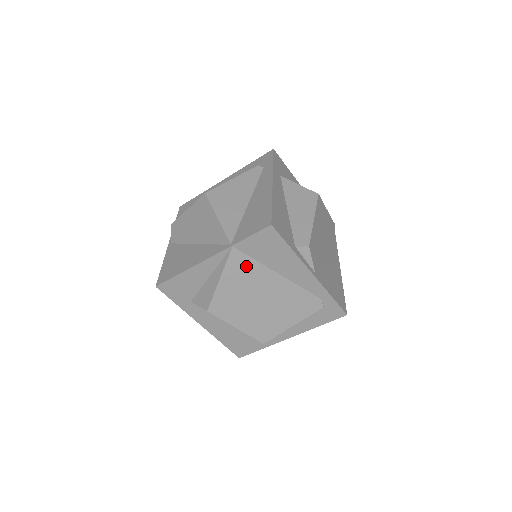
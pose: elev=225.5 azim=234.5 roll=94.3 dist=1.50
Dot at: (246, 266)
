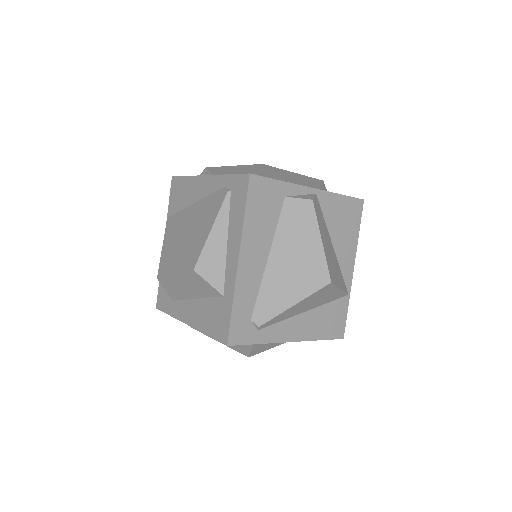
Dot at: (175, 221)
